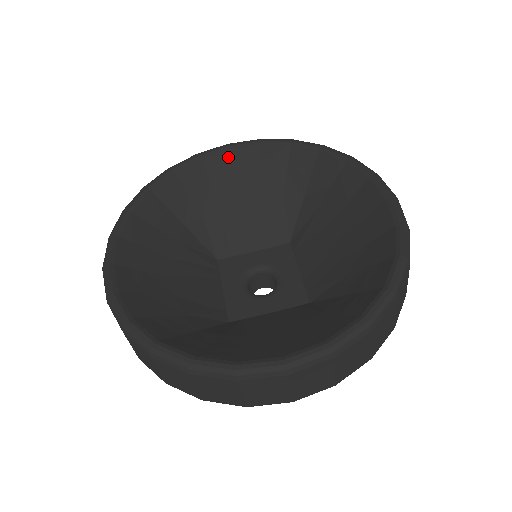
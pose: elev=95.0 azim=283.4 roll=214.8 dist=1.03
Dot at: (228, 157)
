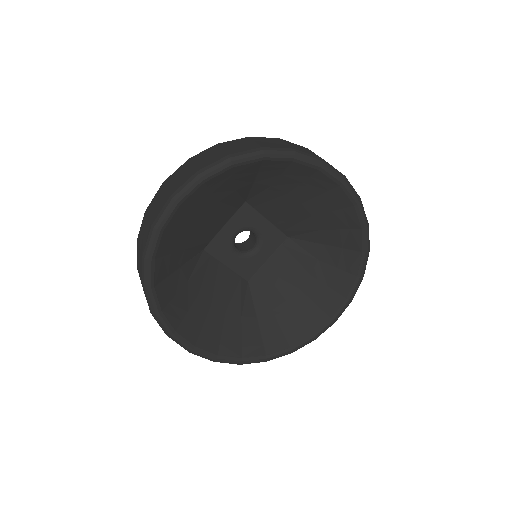
Dot at: (332, 186)
